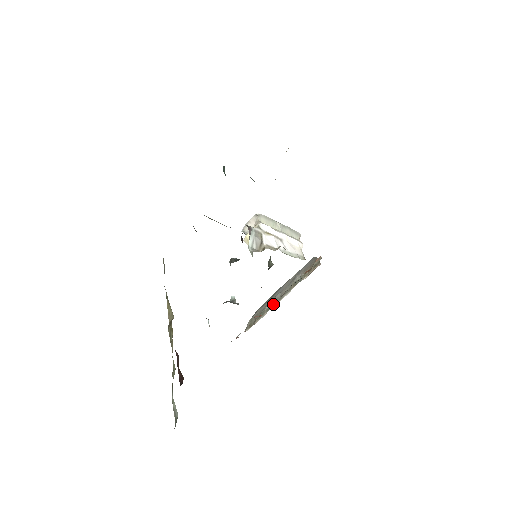
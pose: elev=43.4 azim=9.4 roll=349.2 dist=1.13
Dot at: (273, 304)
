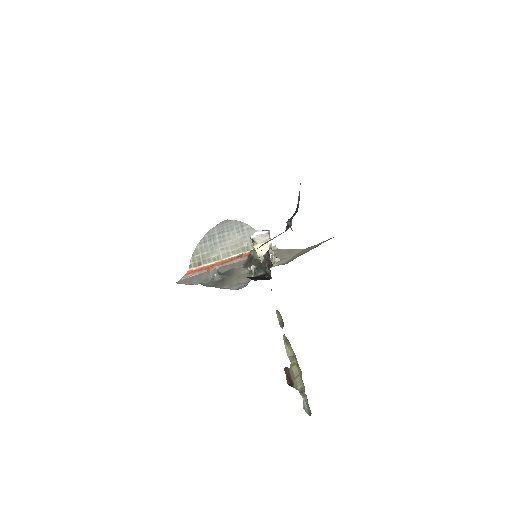
Dot at: (221, 257)
